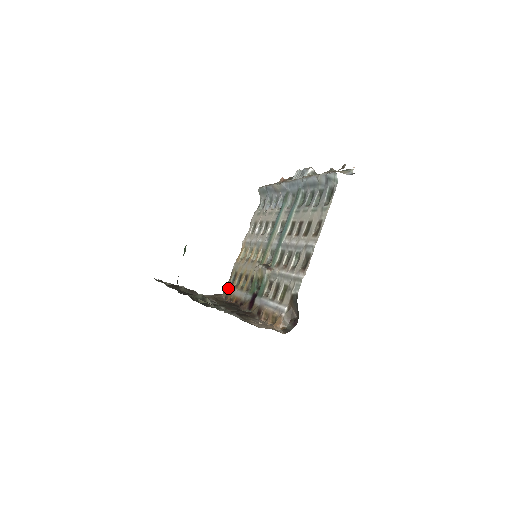
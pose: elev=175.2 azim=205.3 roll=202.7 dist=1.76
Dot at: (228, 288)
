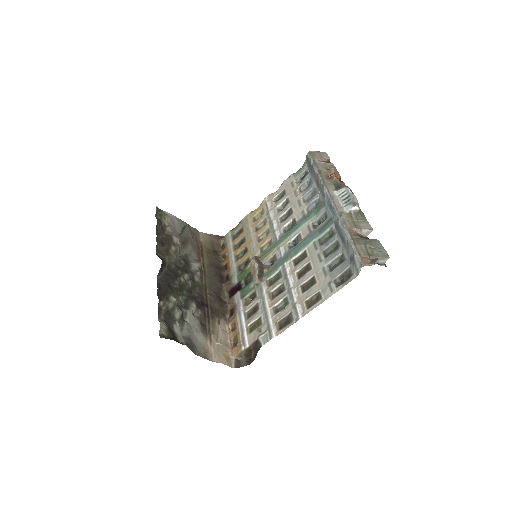
Dot at: (229, 238)
